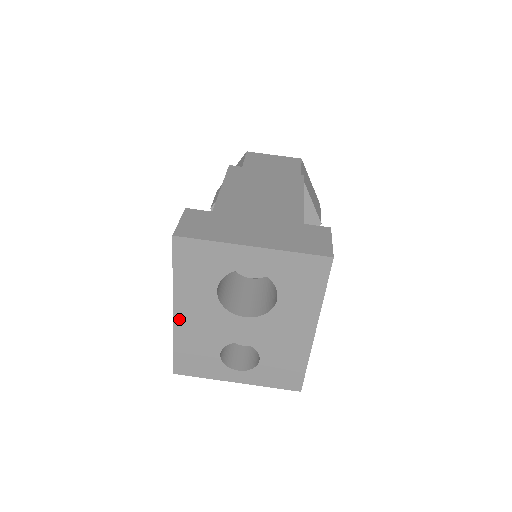
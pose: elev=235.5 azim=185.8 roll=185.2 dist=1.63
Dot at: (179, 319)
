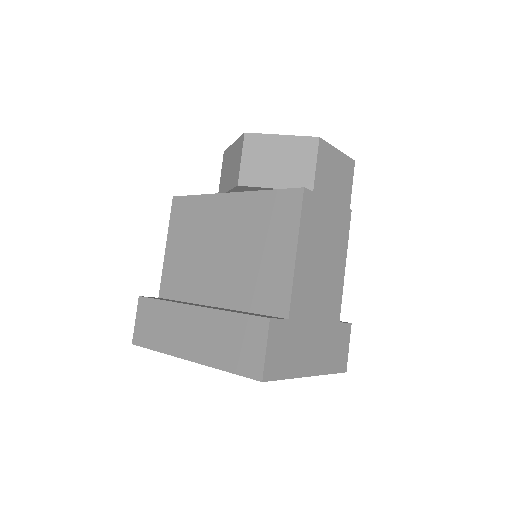
Dot at: occluded
